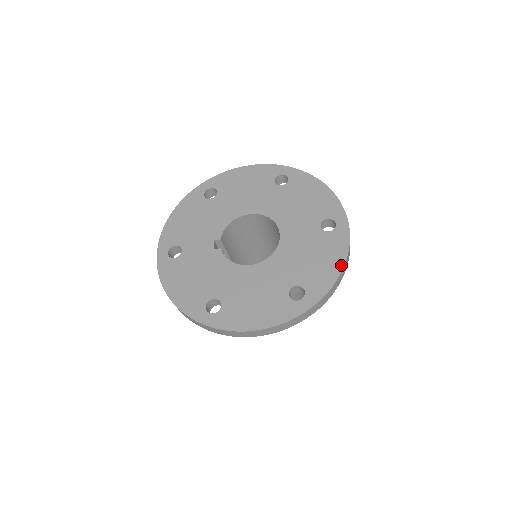
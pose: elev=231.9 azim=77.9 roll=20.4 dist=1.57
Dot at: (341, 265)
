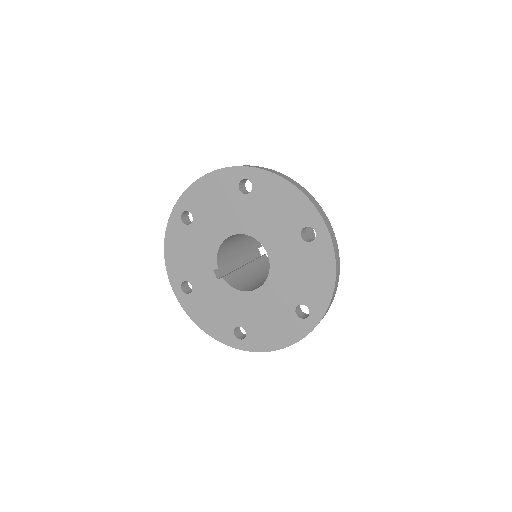
Dot at: (333, 278)
